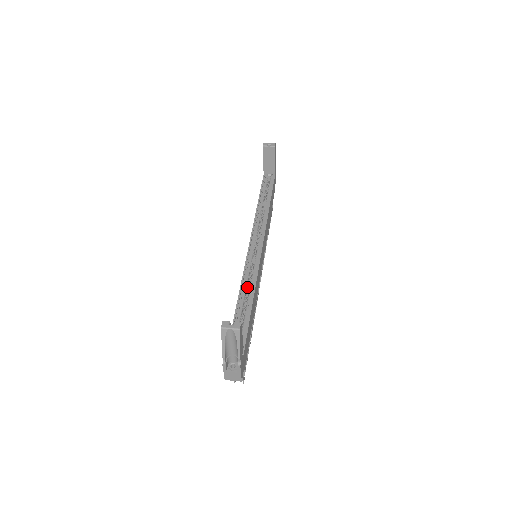
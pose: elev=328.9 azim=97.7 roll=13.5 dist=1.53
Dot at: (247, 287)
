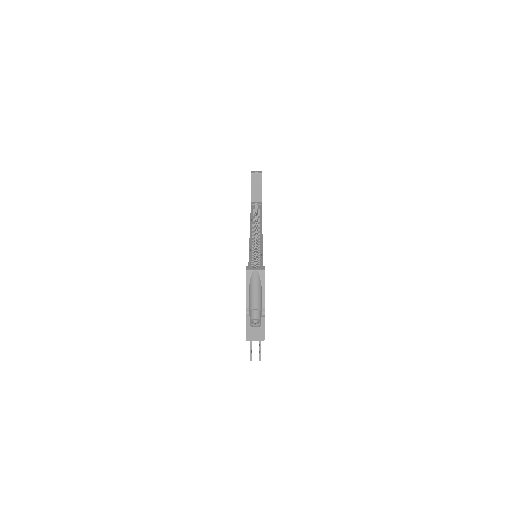
Dot at: occluded
